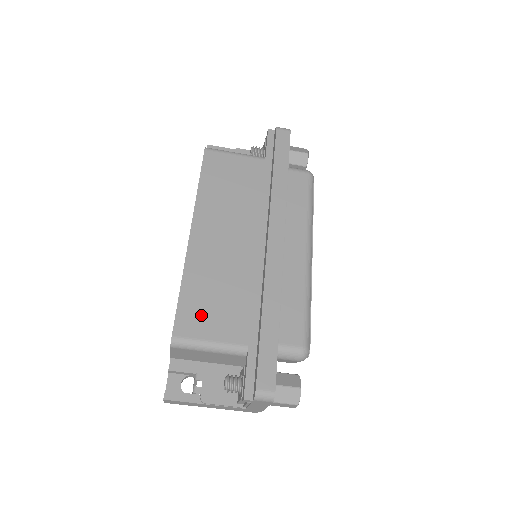
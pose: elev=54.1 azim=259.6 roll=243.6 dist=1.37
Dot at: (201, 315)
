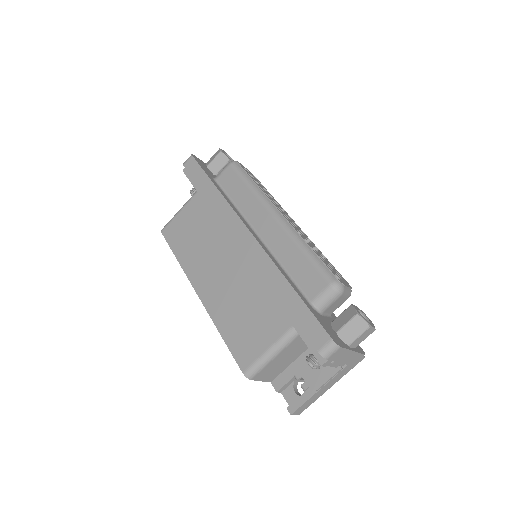
Dot at: (247, 339)
